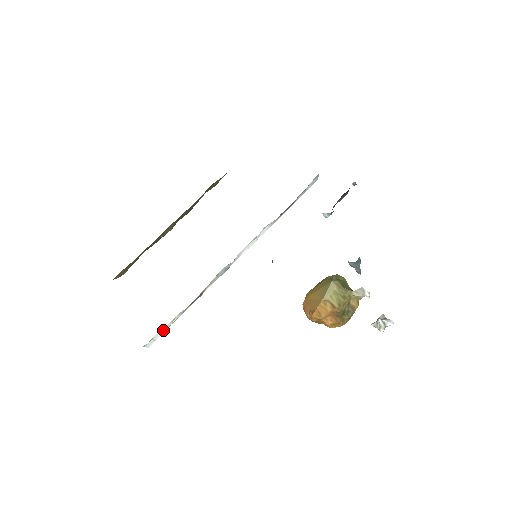
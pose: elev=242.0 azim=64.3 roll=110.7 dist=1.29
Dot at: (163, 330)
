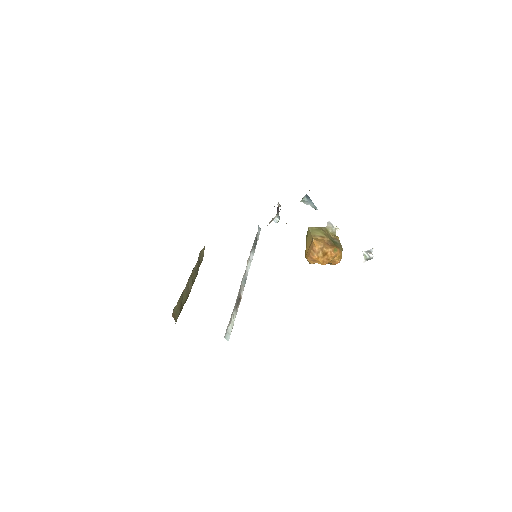
Dot at: (231, 325)
